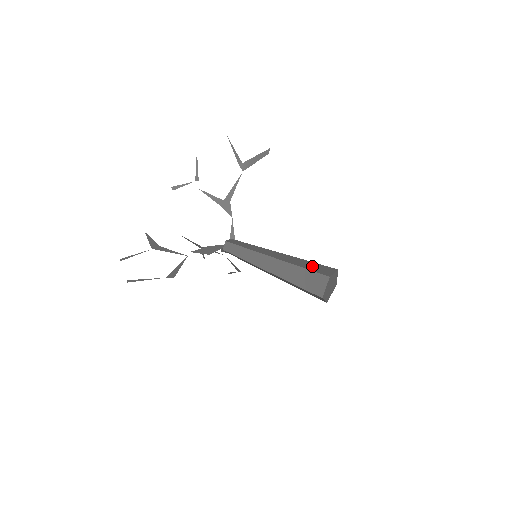
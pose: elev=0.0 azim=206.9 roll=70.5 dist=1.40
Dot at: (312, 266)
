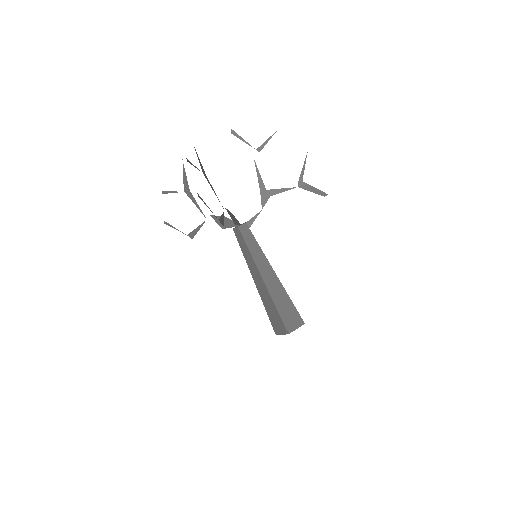
Dot at: occluded
